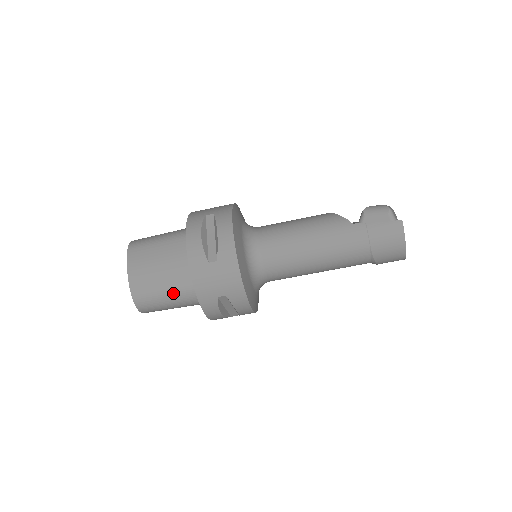
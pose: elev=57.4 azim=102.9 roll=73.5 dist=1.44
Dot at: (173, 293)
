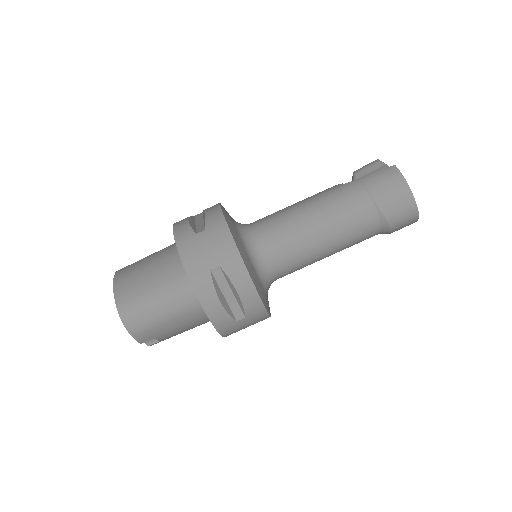
Dot at: (162, 290)
